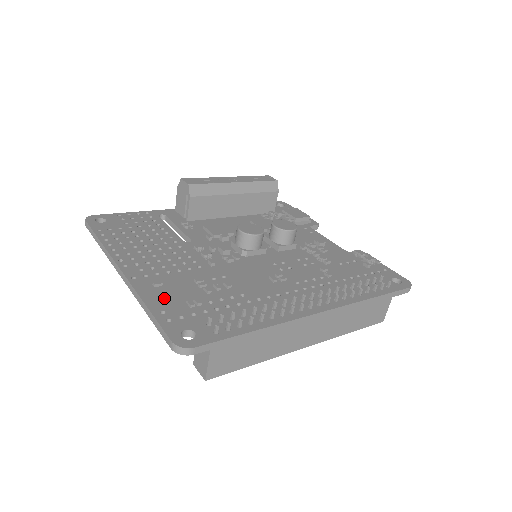
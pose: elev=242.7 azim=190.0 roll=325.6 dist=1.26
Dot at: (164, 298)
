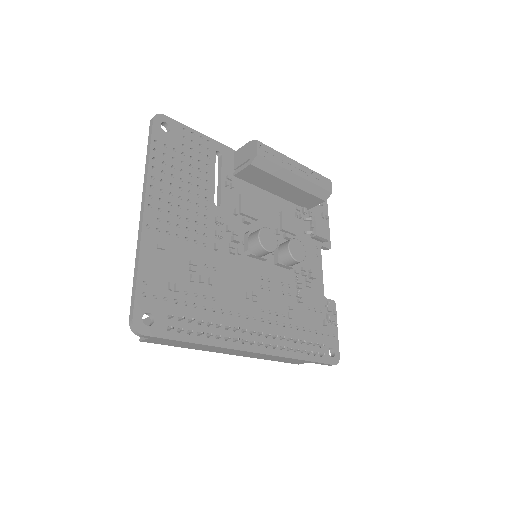
Dot at: (156, 266)
